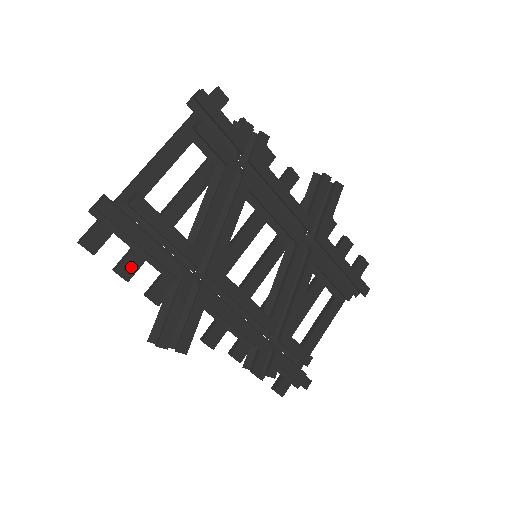
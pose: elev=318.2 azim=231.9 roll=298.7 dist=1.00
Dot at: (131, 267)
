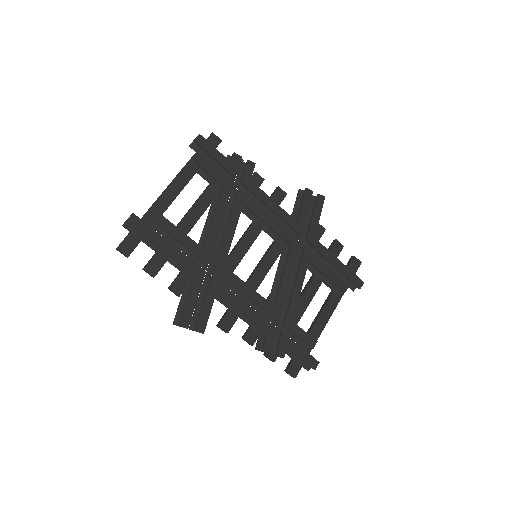
Dot at: (156, 266)
